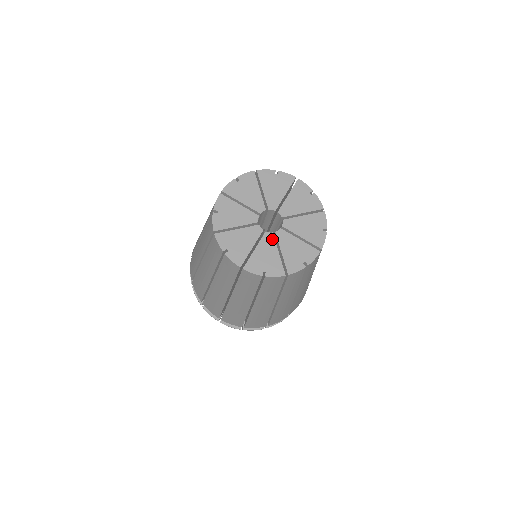
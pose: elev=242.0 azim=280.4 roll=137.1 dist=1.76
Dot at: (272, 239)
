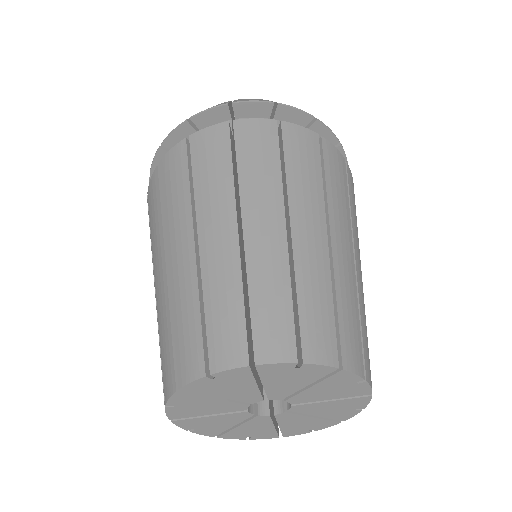
Dot at: (267, 420)
